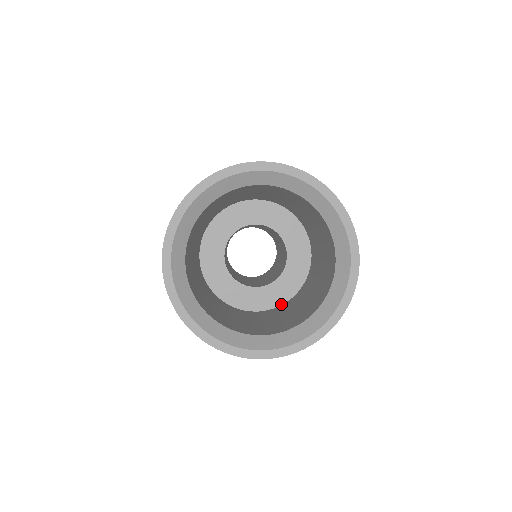
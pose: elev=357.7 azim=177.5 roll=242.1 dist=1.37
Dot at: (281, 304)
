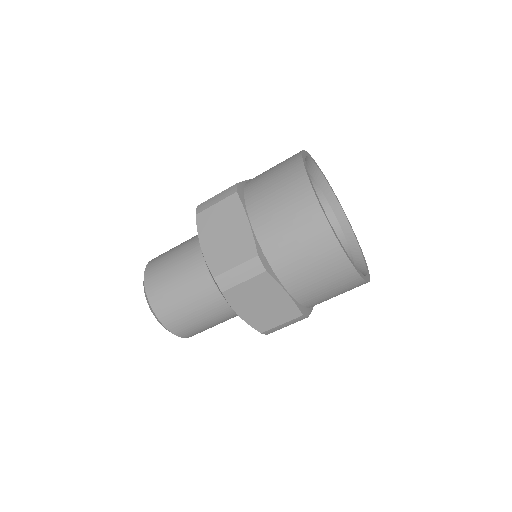
Dot at: occluded
